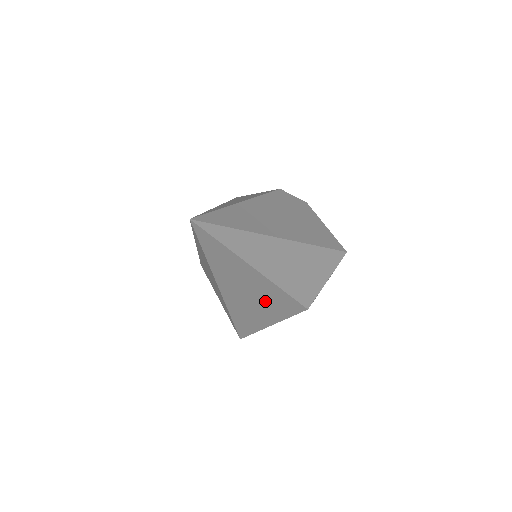
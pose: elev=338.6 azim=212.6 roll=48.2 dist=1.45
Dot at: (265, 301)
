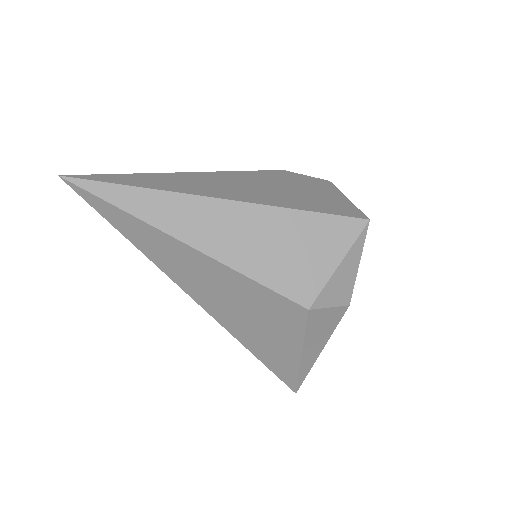
Dot at: (247, 304)
